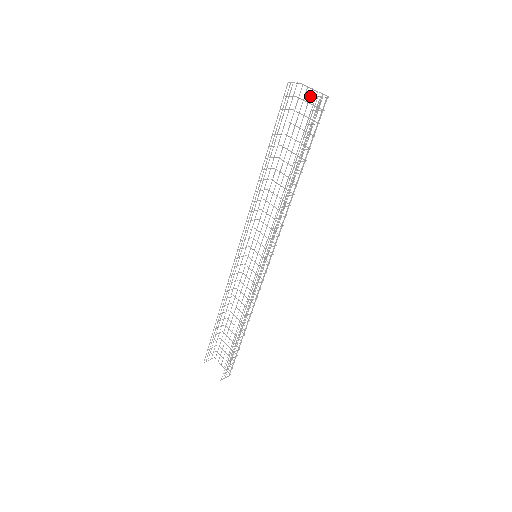
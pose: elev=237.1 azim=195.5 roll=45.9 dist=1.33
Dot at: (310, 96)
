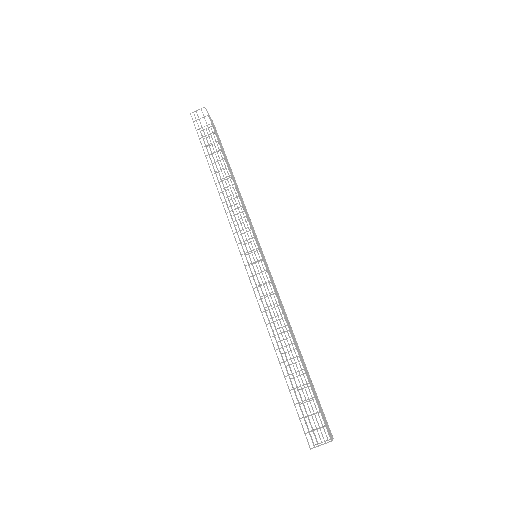
Dot at: (212, 122)
